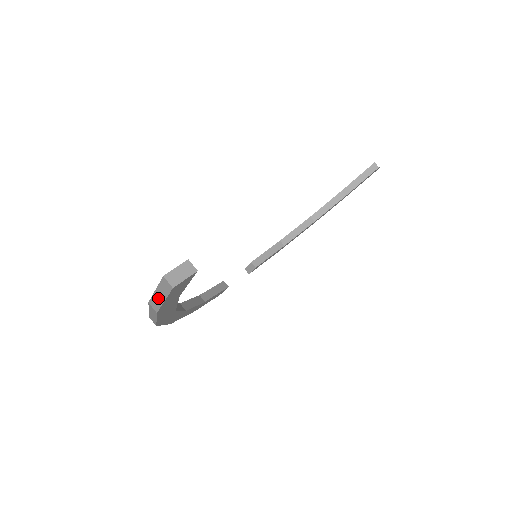
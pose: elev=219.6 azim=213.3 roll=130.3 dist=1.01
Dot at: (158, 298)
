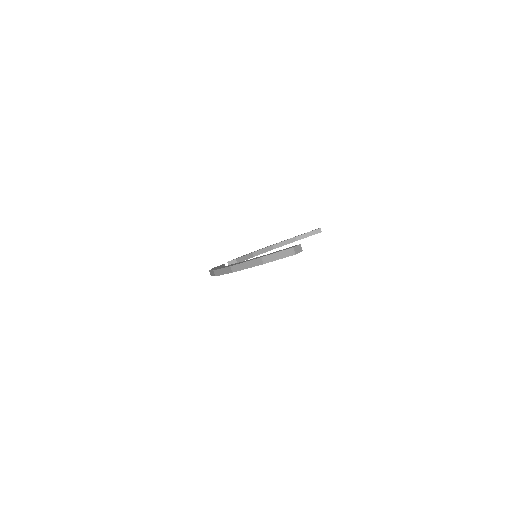
Dot at: (275, 257)
